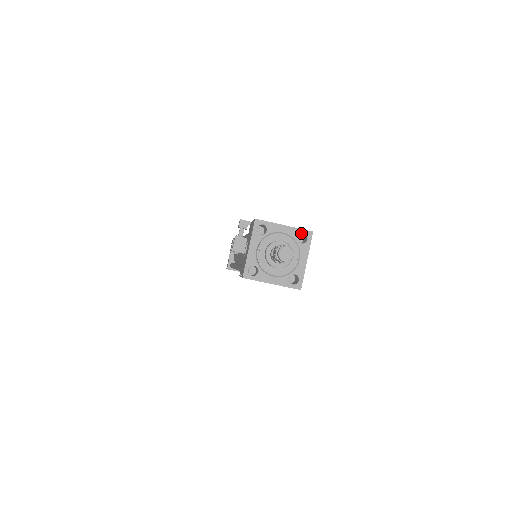
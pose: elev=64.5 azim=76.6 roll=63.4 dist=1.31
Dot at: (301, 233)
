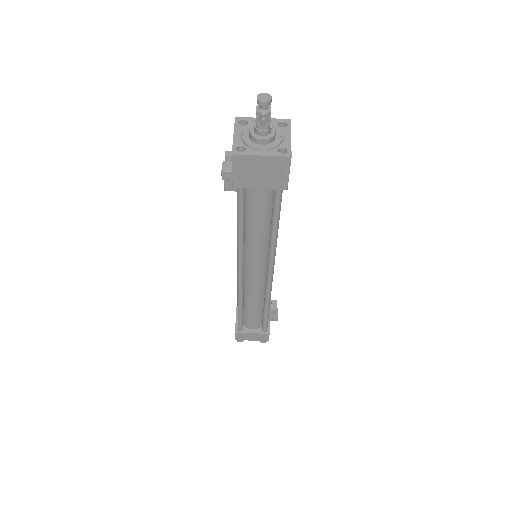
Dot at: (280, 121)
